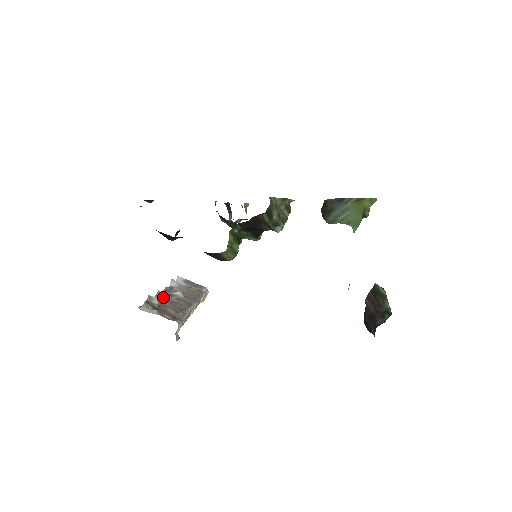
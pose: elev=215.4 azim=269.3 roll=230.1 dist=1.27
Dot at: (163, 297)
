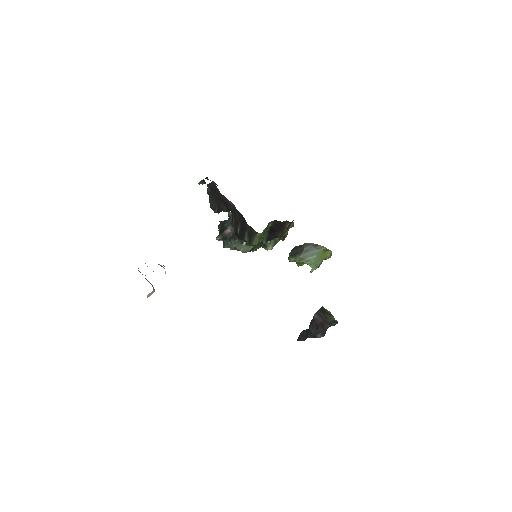
Dot at: occluded
